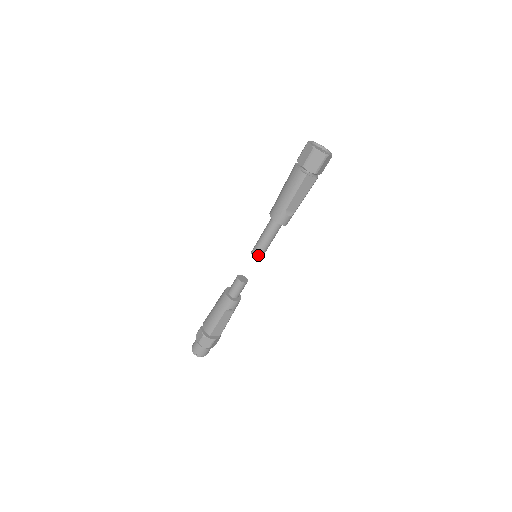
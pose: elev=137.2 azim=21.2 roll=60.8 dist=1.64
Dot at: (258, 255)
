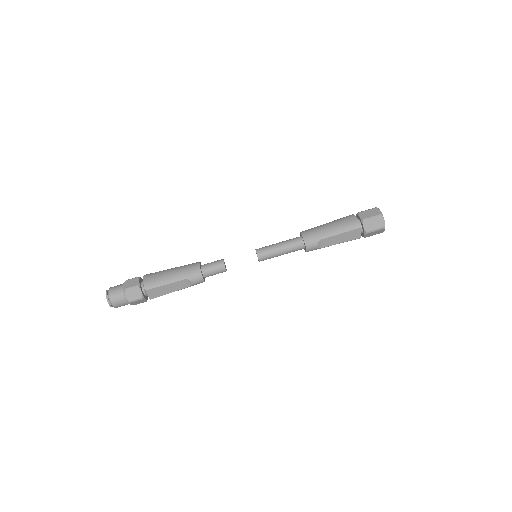
Dot at: (262, 256)
